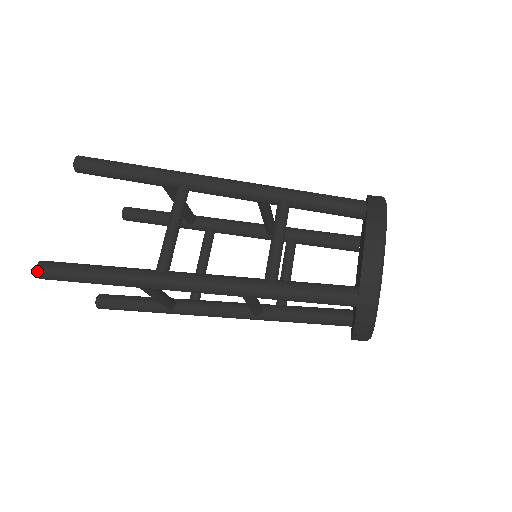
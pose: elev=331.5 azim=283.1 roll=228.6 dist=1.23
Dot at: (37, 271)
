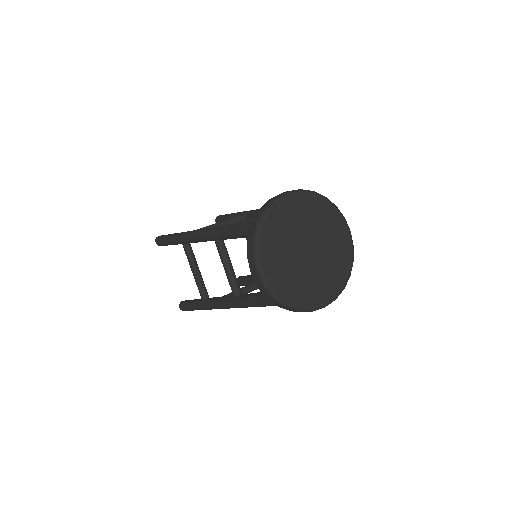
Dot at: (157, 237)
